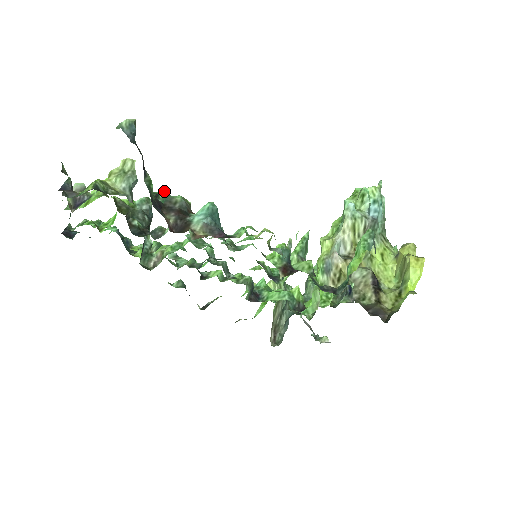
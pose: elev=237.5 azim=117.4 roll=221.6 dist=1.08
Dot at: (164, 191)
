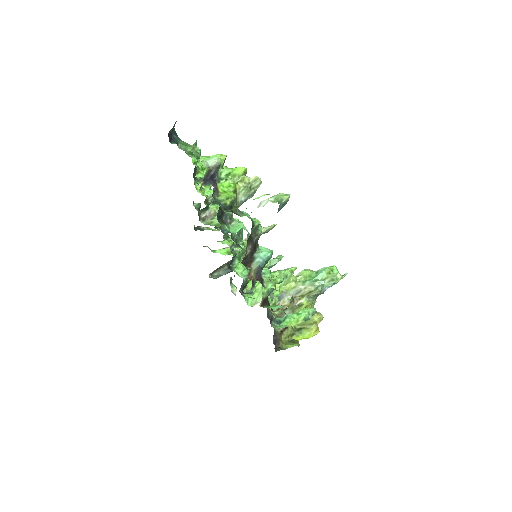
Dot at: (258, 224)
